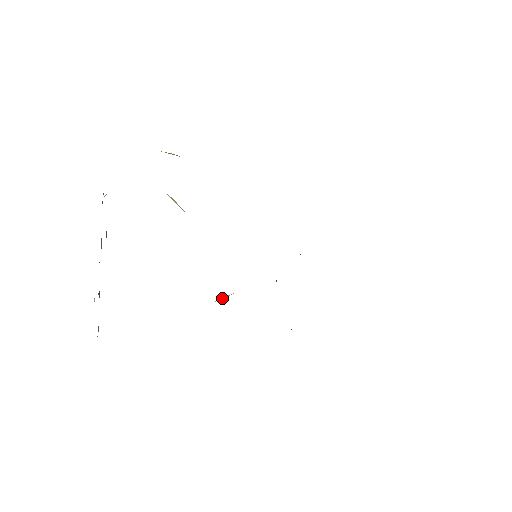
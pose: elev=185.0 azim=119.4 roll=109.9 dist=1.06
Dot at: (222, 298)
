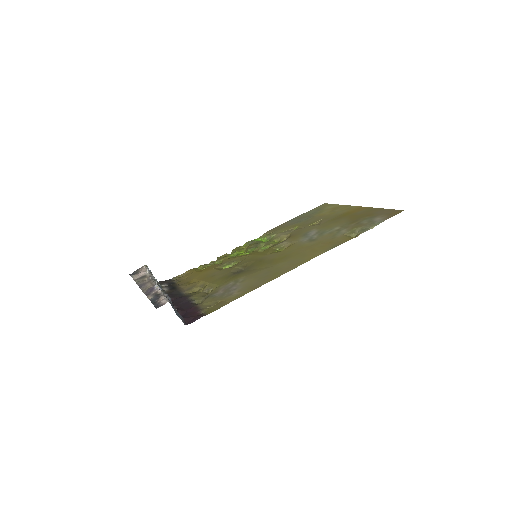
Dot at: (228, 263)
